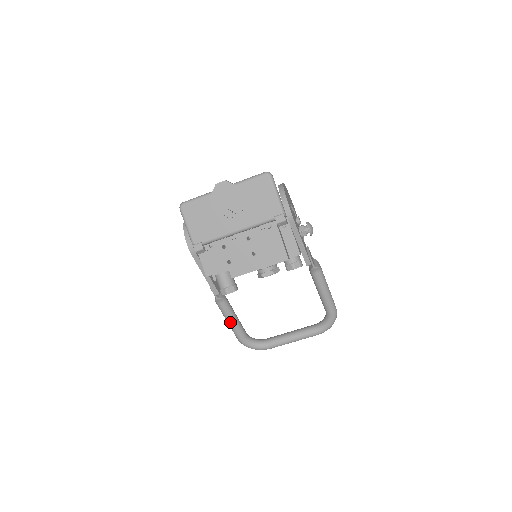
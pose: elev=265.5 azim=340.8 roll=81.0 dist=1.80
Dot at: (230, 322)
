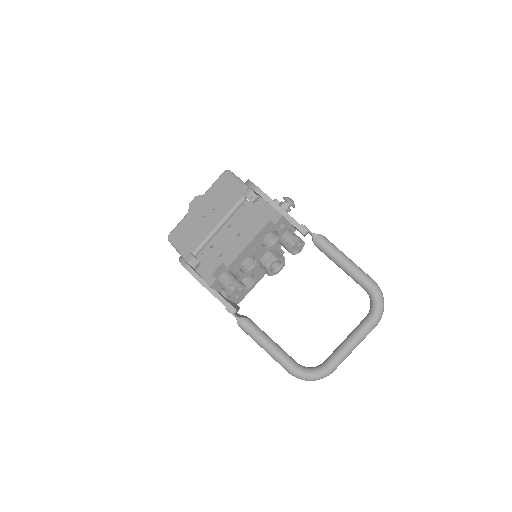
Dot at: (267, 348)
